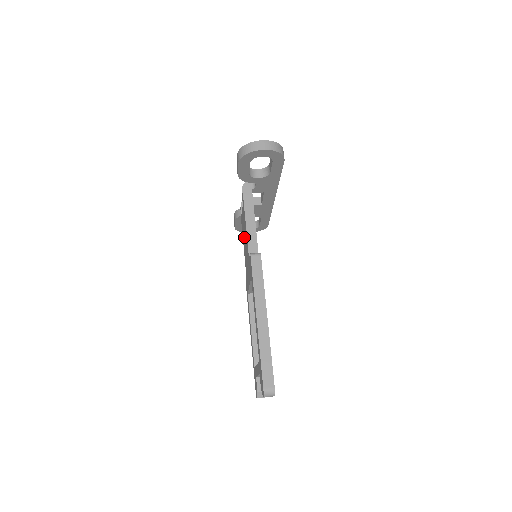
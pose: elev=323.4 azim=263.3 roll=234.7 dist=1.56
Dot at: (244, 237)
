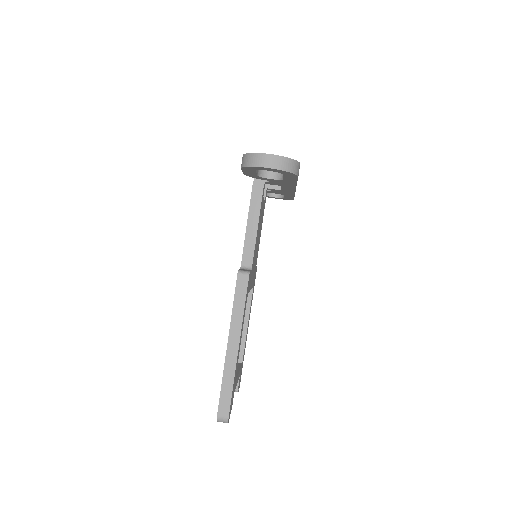
Dot at: occluded
